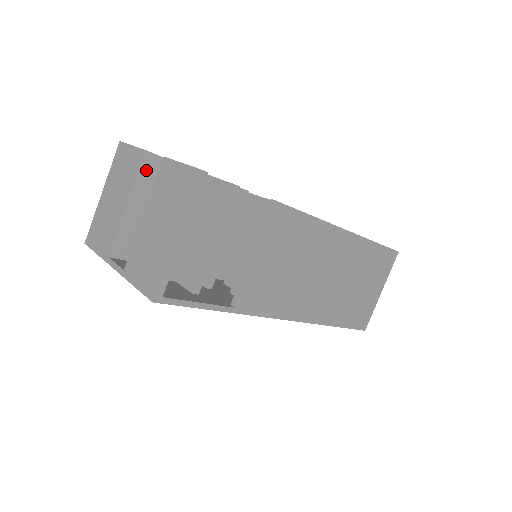
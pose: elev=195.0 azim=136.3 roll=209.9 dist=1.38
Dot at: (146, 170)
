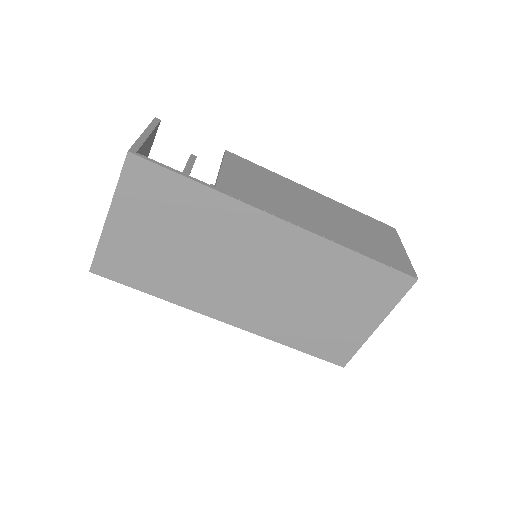
Dot at: occluded
